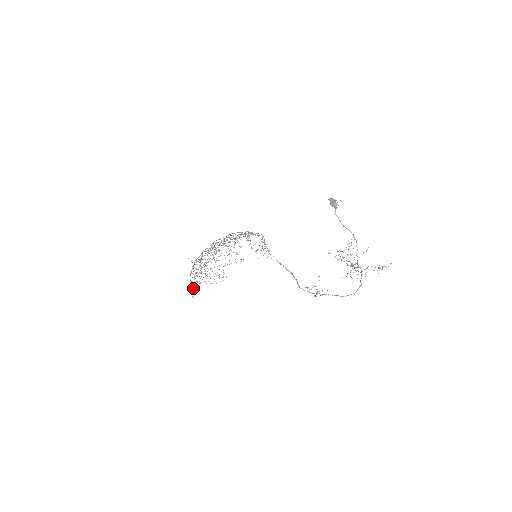
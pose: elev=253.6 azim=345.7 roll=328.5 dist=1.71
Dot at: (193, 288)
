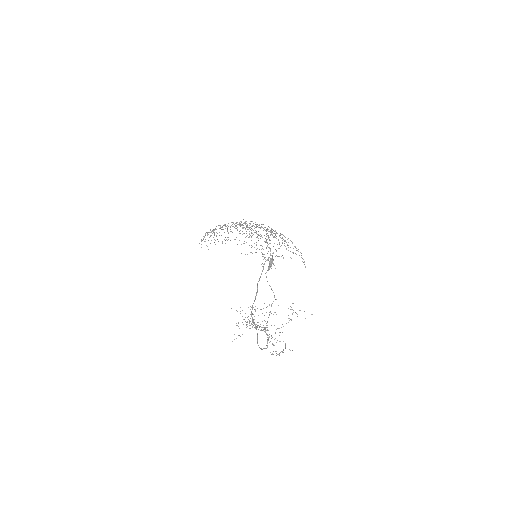
Dot at: occluded
